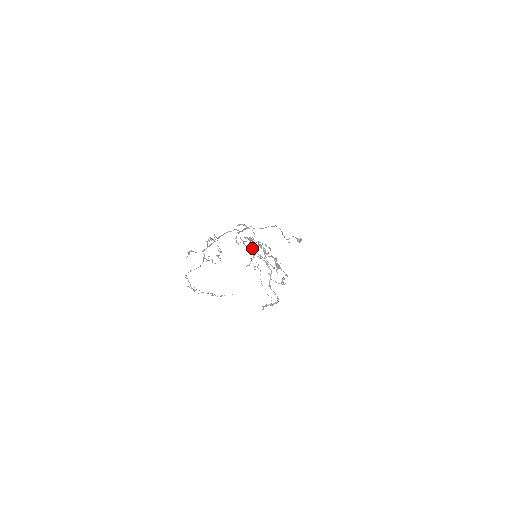
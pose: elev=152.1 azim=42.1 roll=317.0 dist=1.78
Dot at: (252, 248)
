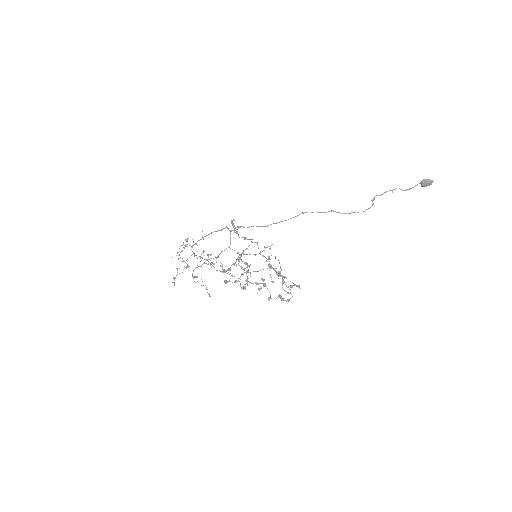
Dot at: (257, 243)
